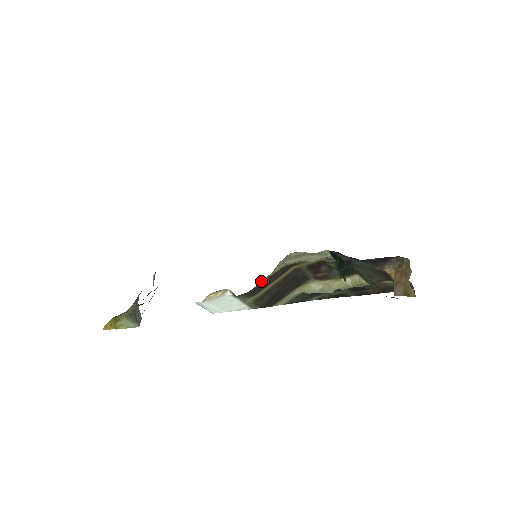
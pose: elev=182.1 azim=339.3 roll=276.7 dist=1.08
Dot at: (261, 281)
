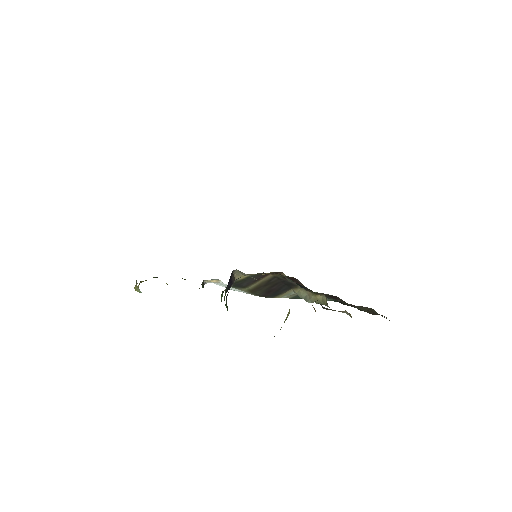
Dot at: (237, 281)
